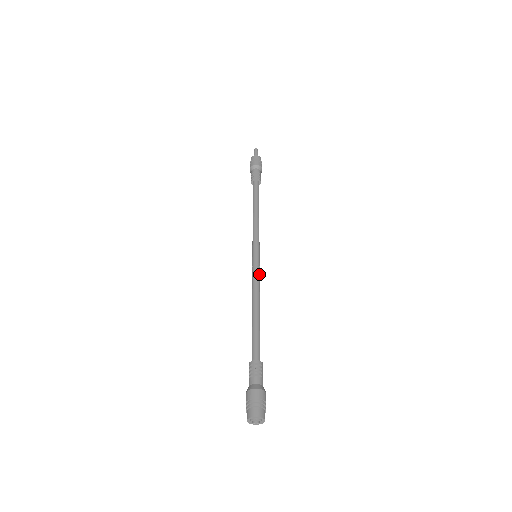
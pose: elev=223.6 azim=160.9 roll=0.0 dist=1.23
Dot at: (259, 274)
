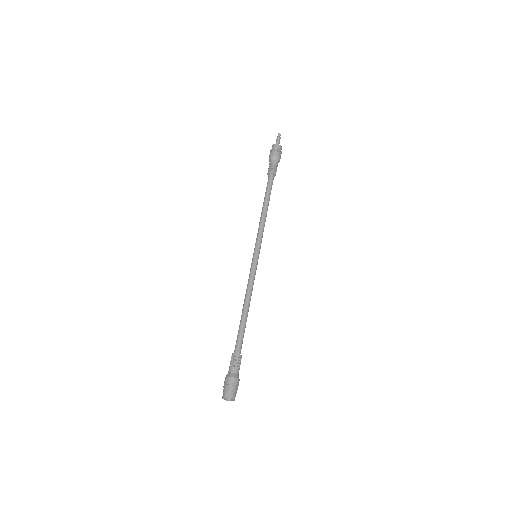
Dot at: (252, 274)
